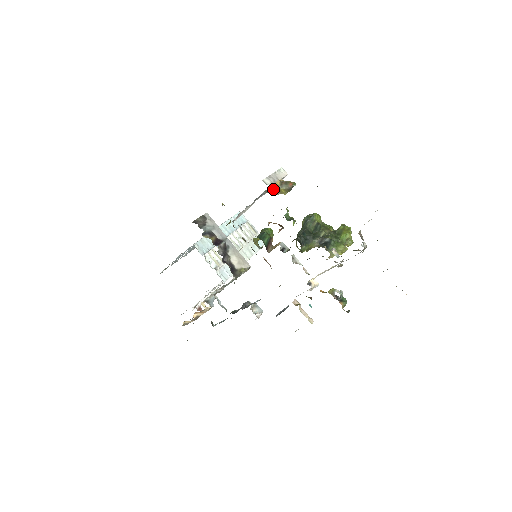
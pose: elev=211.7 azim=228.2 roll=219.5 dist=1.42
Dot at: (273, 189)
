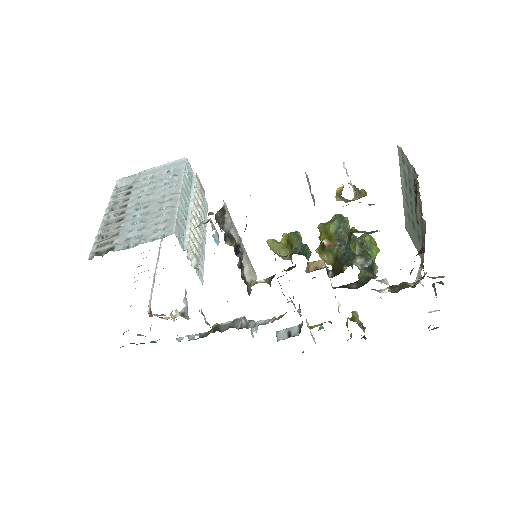
Dot at: occluded
